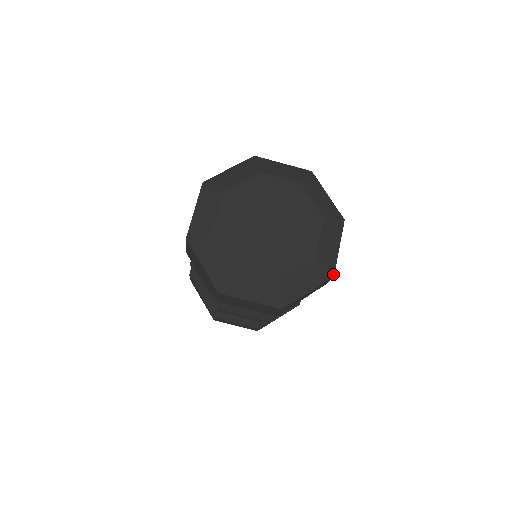
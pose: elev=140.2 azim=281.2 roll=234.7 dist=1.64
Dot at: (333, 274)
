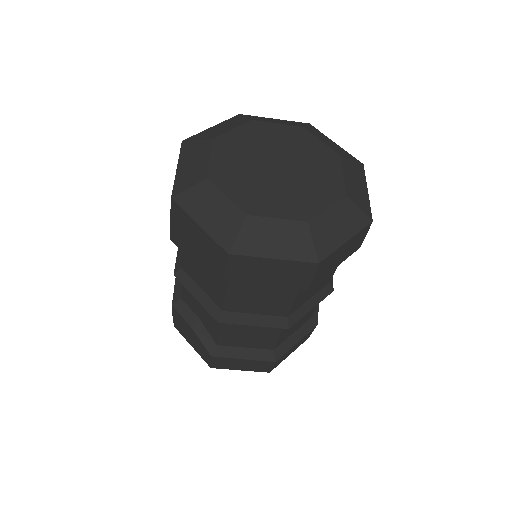
Dot at: (371, 218)
